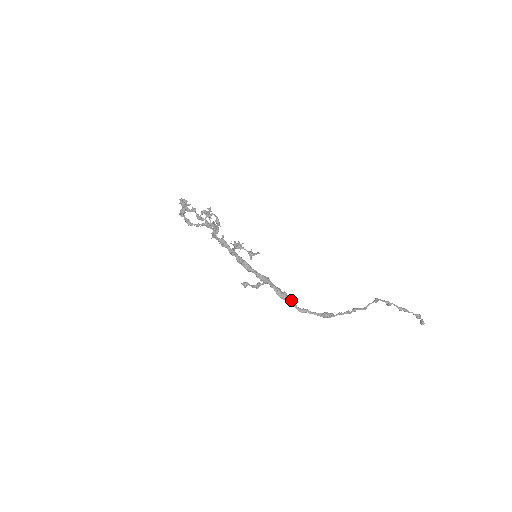
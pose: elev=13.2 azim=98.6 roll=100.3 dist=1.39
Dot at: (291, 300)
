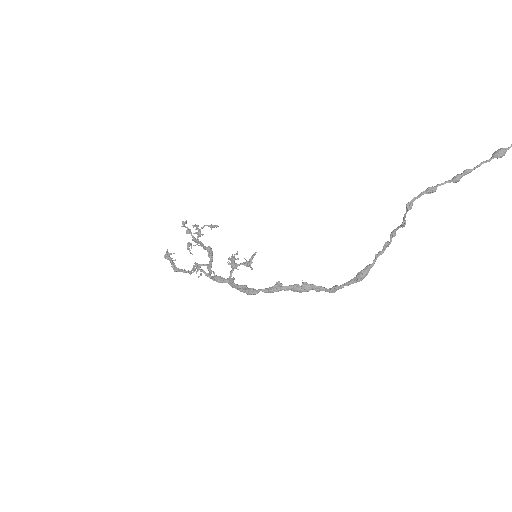
Dot at: (315, 287)
